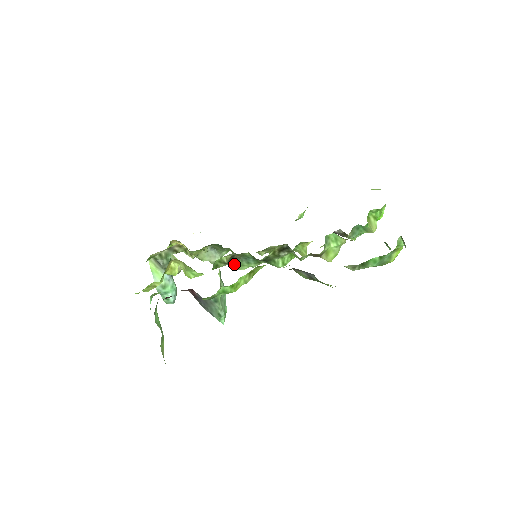
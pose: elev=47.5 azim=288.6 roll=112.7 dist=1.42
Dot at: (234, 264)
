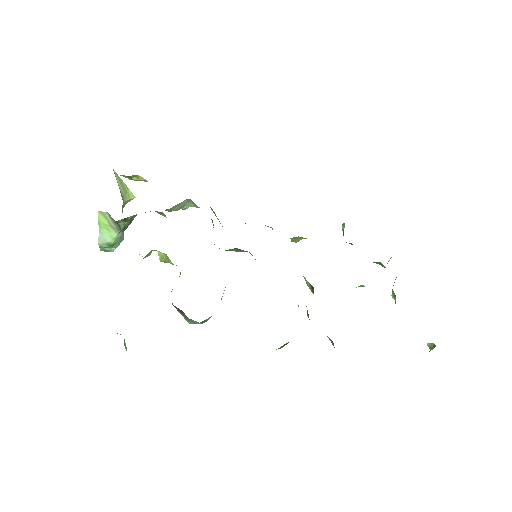
Dot at: occluded
